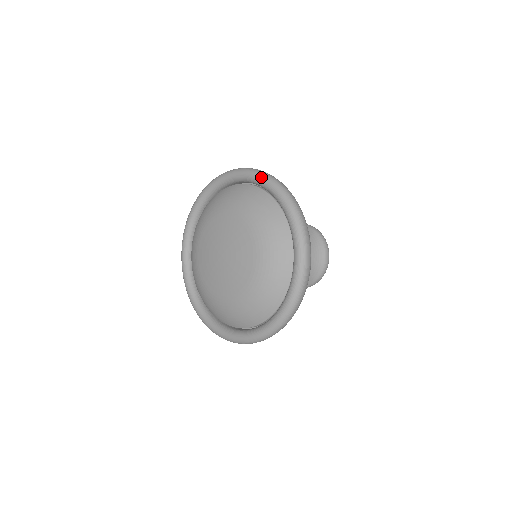
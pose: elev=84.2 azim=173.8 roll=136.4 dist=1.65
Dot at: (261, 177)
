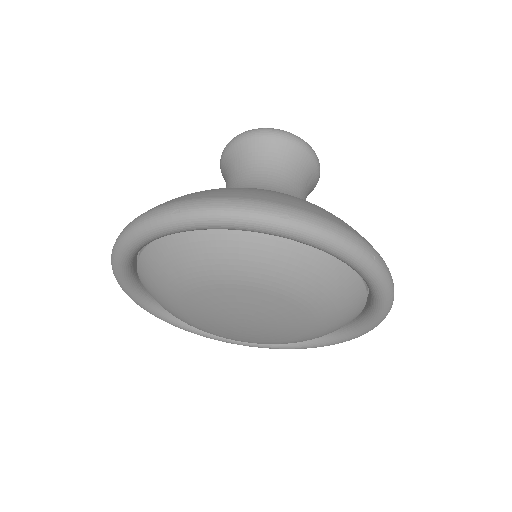
Dot at: (265, 228)
